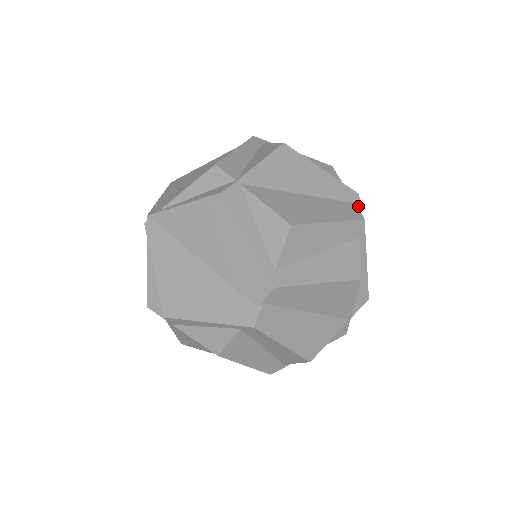
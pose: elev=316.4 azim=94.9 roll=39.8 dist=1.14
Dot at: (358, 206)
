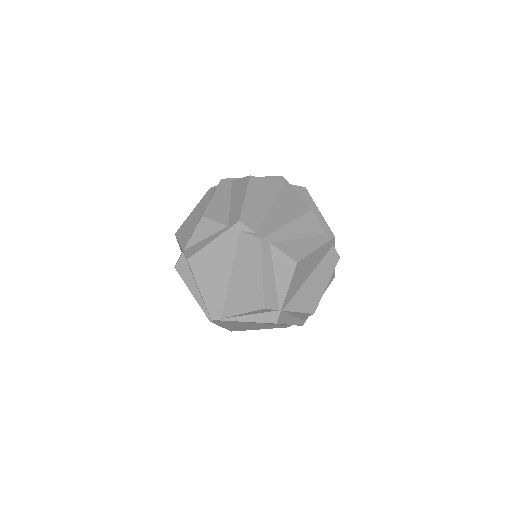
Dot at: (334, 245)
